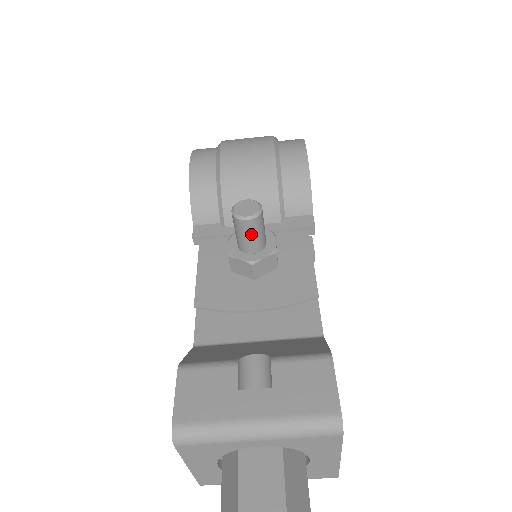
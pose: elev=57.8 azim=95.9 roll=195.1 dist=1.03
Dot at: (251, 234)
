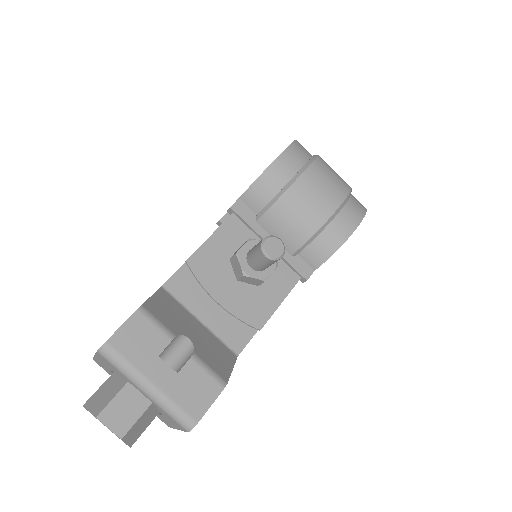
Dot at: (261, 262)
